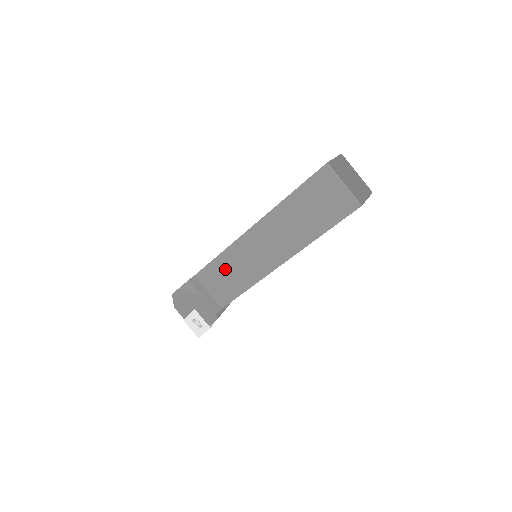
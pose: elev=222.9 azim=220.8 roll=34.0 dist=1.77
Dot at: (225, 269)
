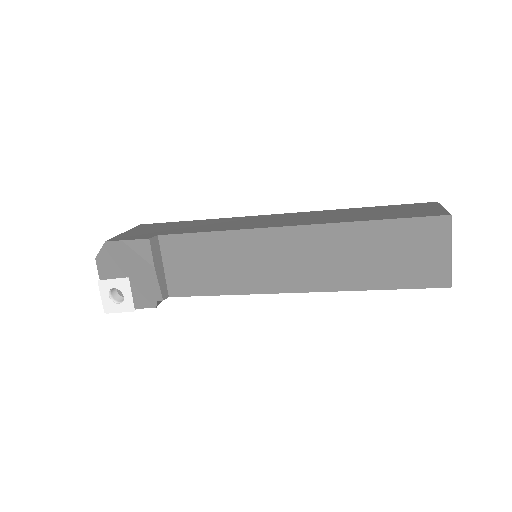
Dot at: (212, 253)
